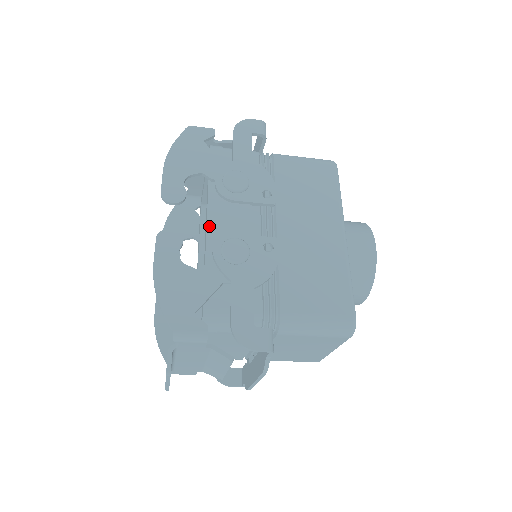
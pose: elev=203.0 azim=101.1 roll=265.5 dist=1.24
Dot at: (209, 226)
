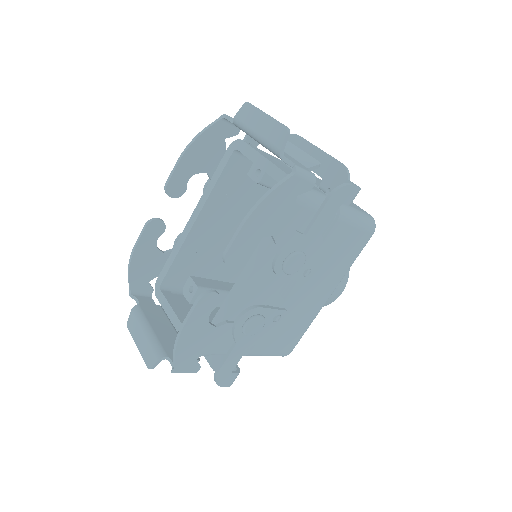
Dot at: (245, 286)
